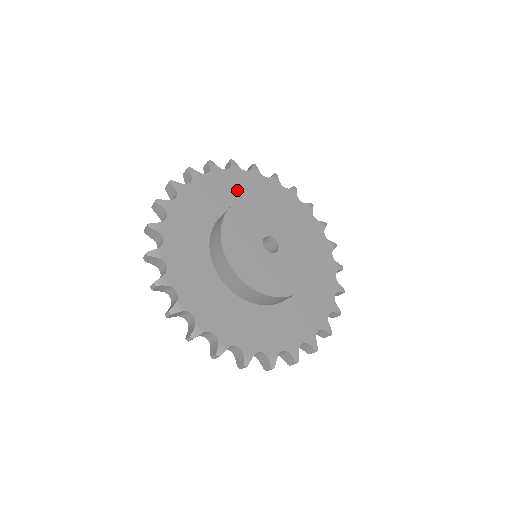
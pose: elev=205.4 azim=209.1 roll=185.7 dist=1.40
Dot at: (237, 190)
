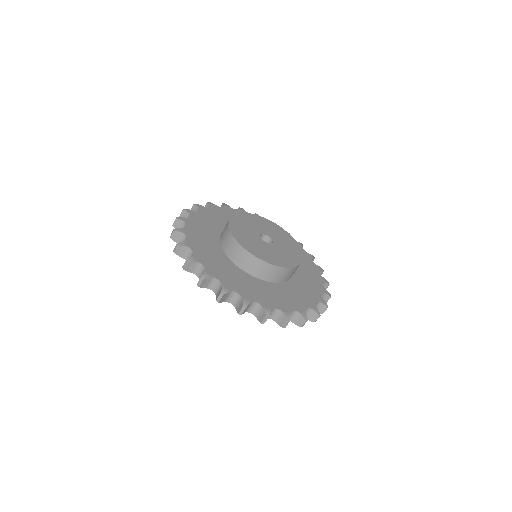
Dot at: occluded
